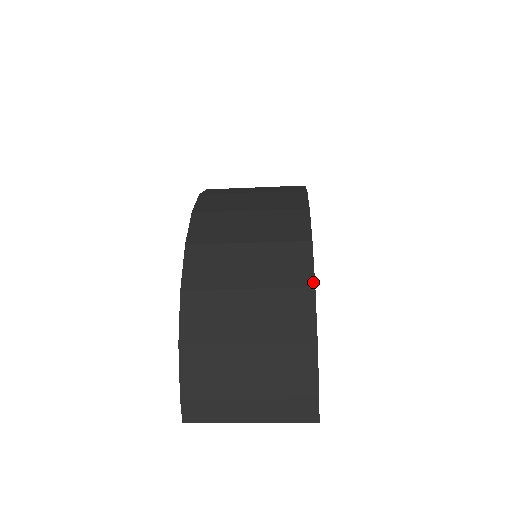
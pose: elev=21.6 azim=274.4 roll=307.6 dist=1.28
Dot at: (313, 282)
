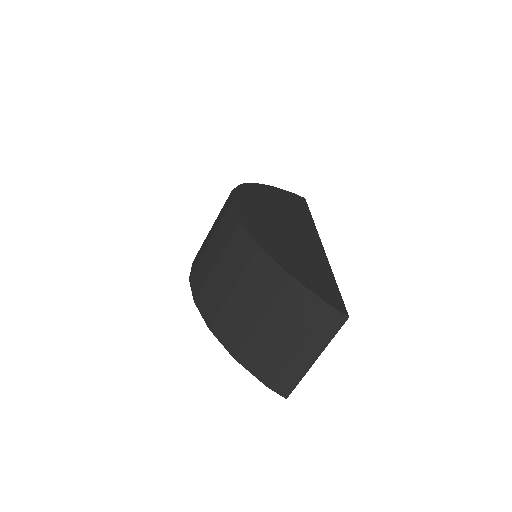
Dot at: (256, 245)
